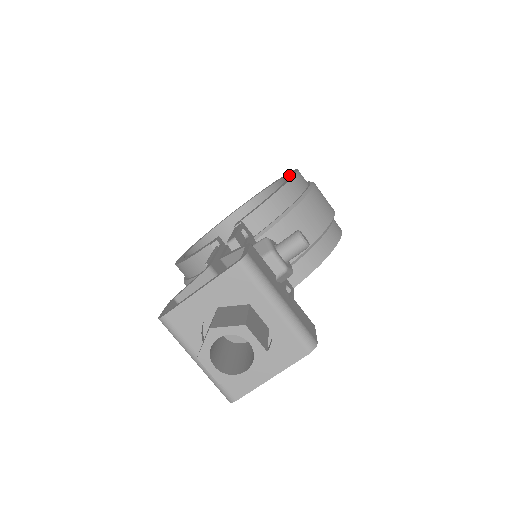
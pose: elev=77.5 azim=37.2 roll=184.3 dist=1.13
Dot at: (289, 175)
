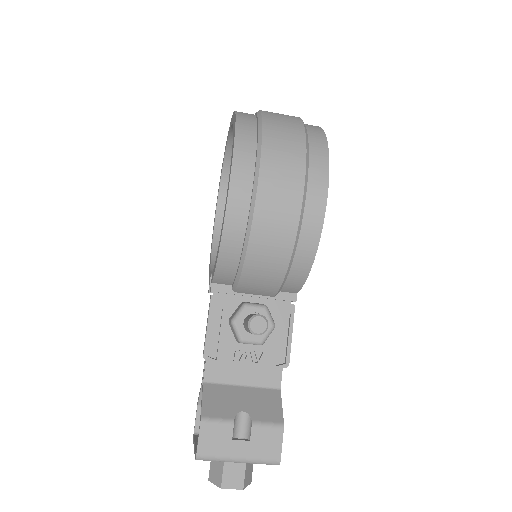
Dot at: occluded
